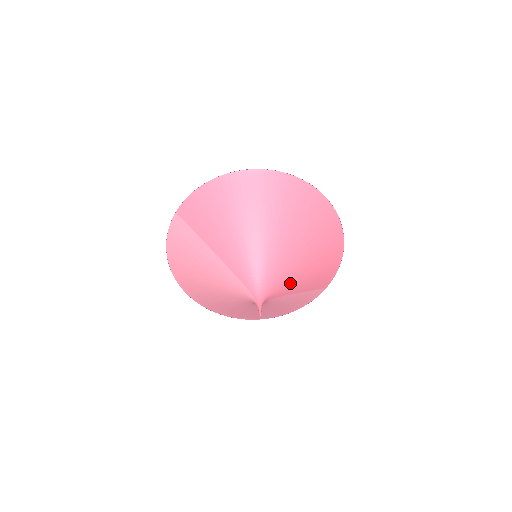
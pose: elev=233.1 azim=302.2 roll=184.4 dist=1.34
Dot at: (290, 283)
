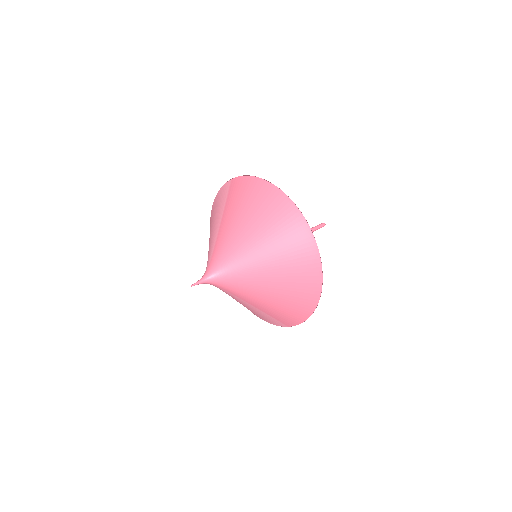
Dot at: (242, 291)
